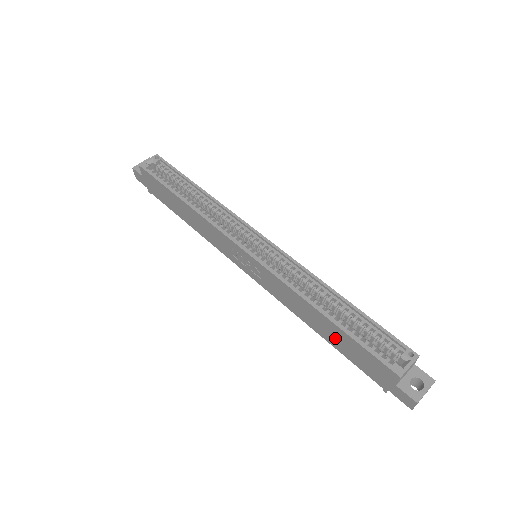
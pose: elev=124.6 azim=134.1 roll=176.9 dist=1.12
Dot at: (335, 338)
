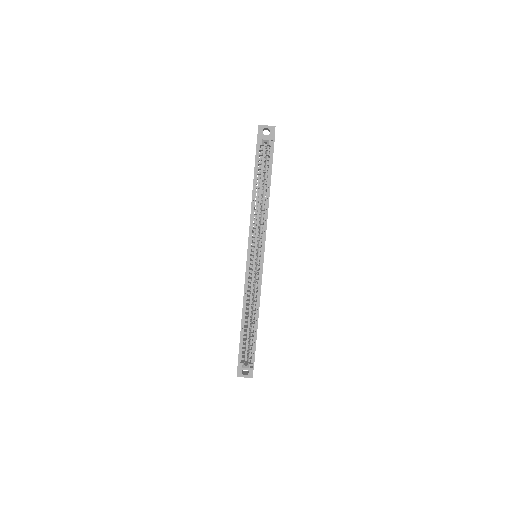
Dot at: occluded
